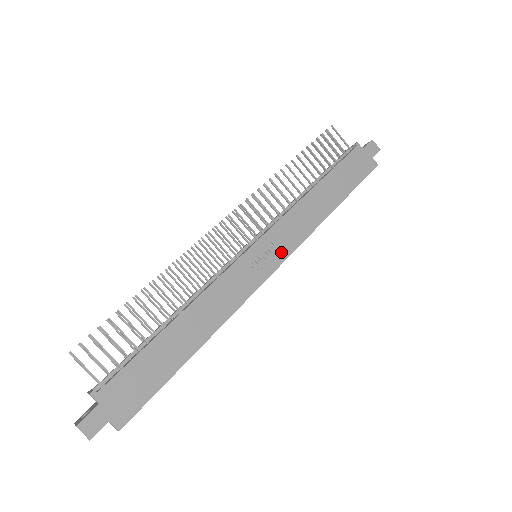
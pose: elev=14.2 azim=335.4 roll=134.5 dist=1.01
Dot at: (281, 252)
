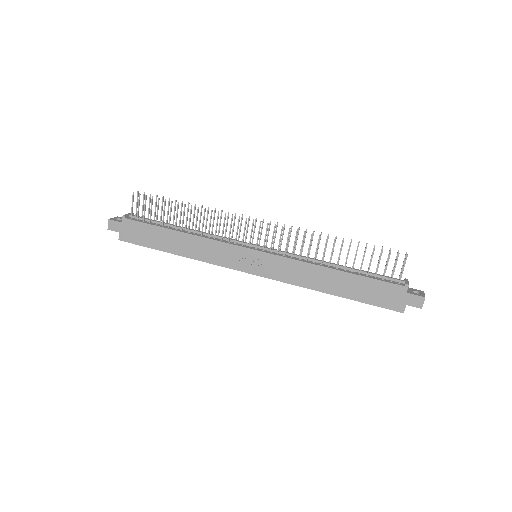
Dot at: (265, 271)
